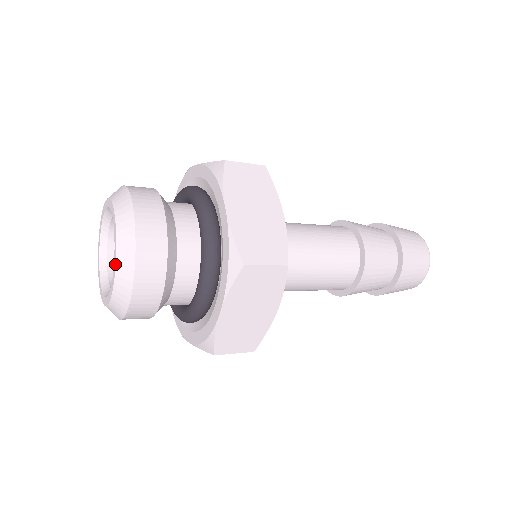
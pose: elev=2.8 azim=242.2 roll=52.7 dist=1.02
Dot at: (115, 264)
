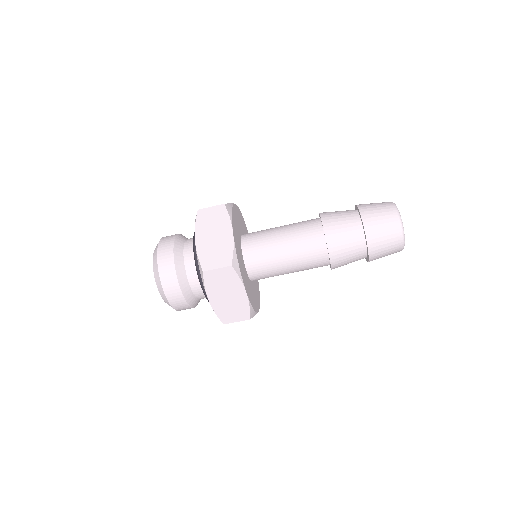
Dot at: (156, 283)
